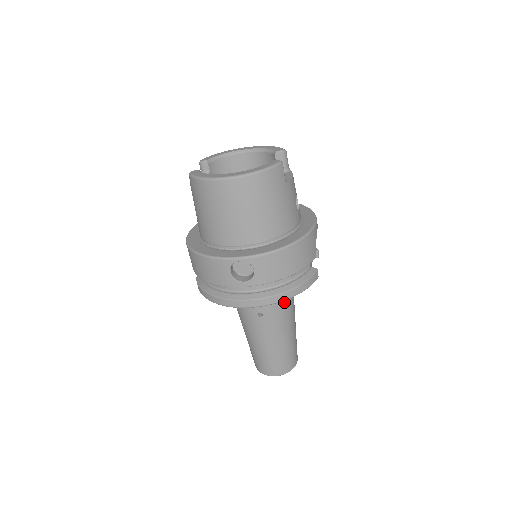
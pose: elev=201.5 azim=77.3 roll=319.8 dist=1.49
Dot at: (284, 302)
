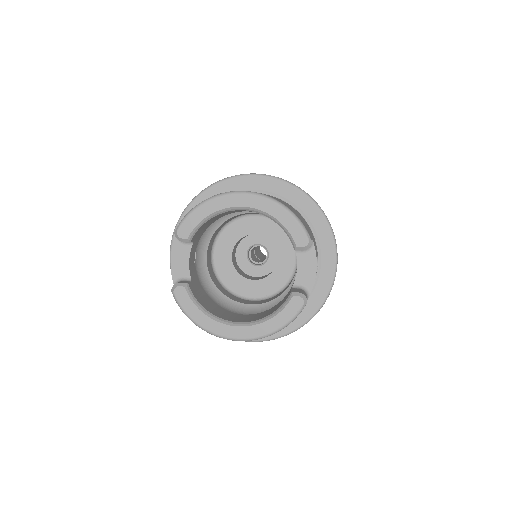
Dot at: occluded
